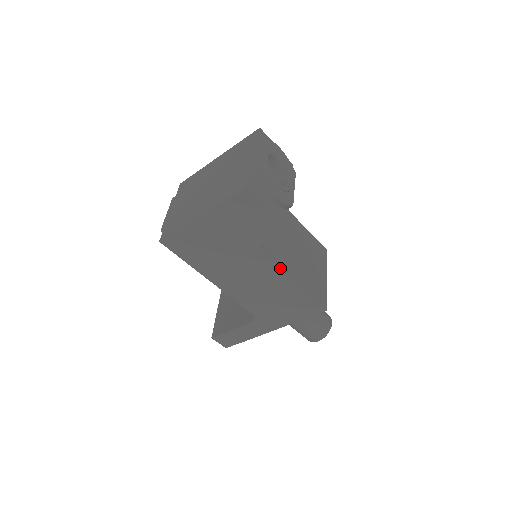
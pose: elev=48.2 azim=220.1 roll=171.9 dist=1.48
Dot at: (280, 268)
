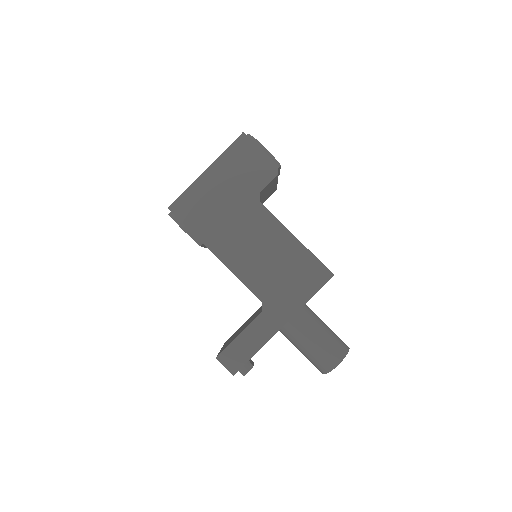
Dot at: (279, 221)
